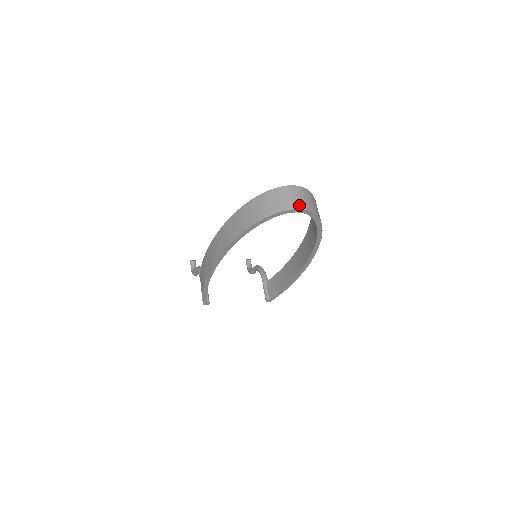
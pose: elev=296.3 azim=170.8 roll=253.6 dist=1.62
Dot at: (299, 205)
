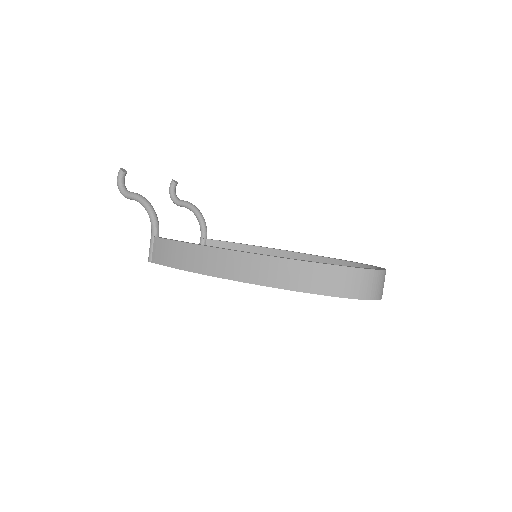
Dot at: (382, 294)
